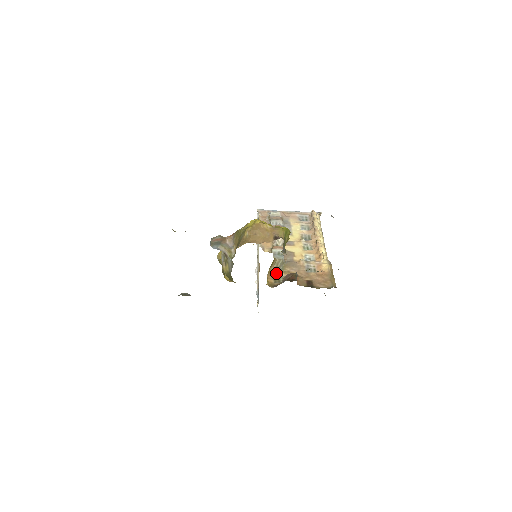
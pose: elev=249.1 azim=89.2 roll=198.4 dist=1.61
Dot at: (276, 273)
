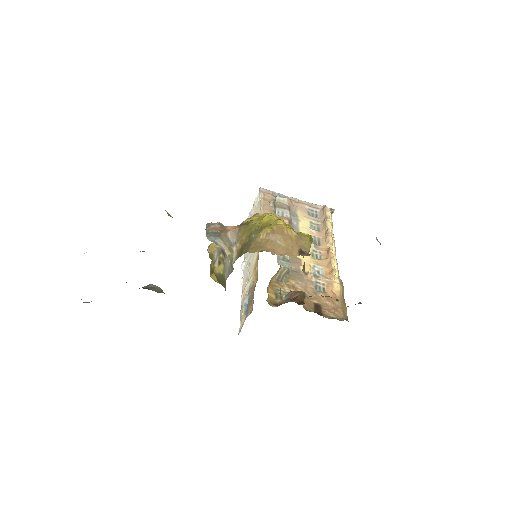
Dot at: (278, 285)
